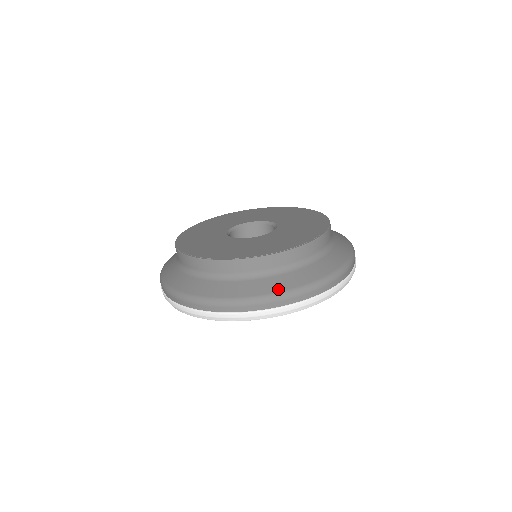
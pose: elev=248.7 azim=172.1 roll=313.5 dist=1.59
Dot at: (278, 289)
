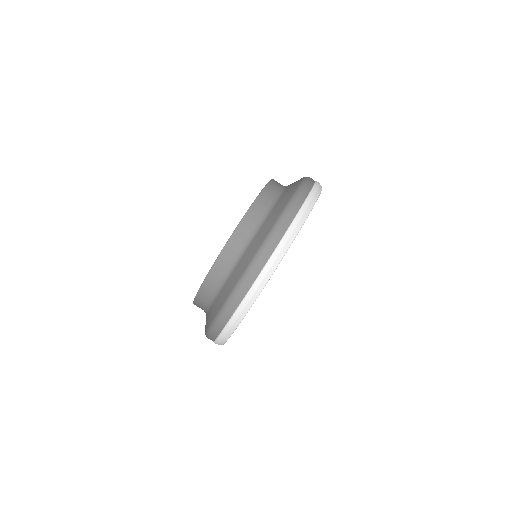
Dot at: (228, 293)
